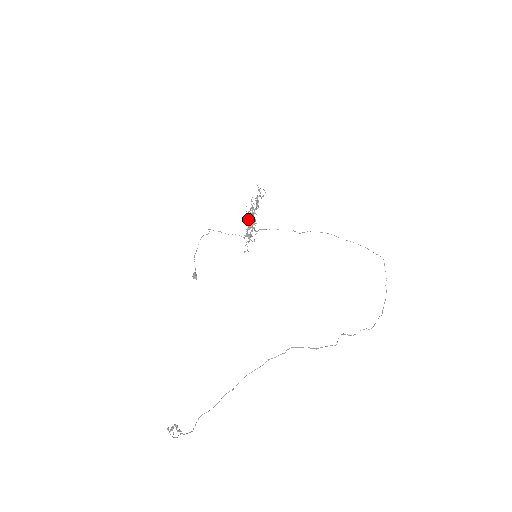
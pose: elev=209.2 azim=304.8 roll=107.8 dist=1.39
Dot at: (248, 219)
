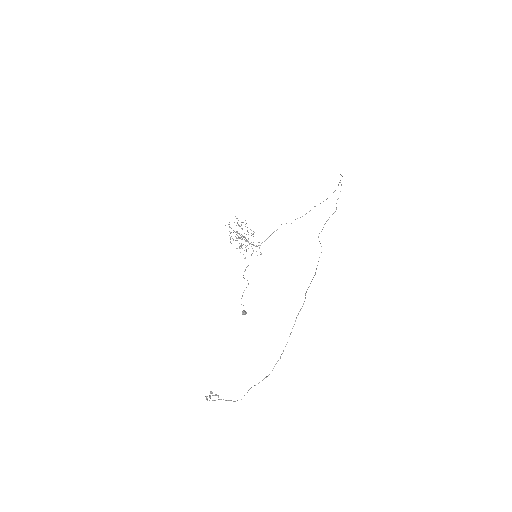
Dot at: occluded
